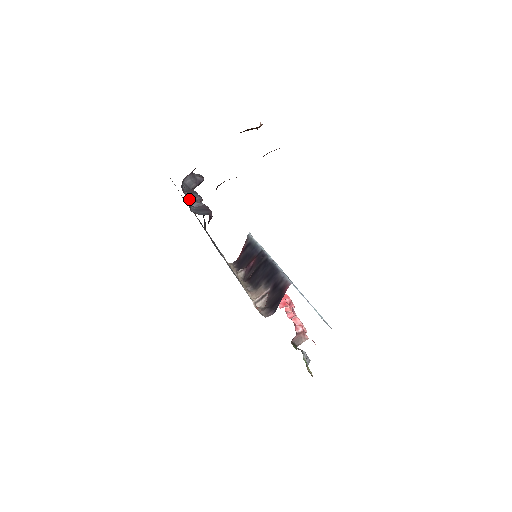
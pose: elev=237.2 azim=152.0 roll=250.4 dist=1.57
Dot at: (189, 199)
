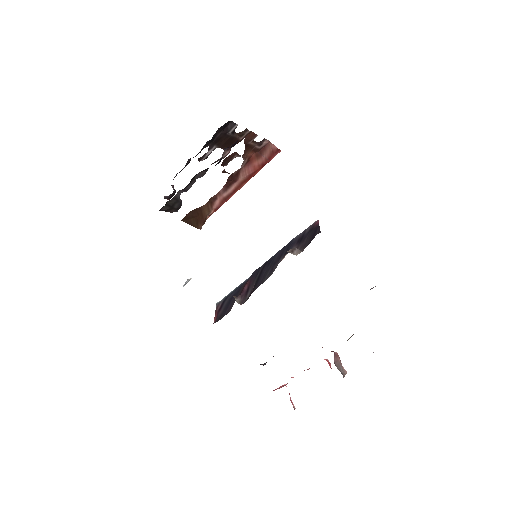
Dot at: occluded
